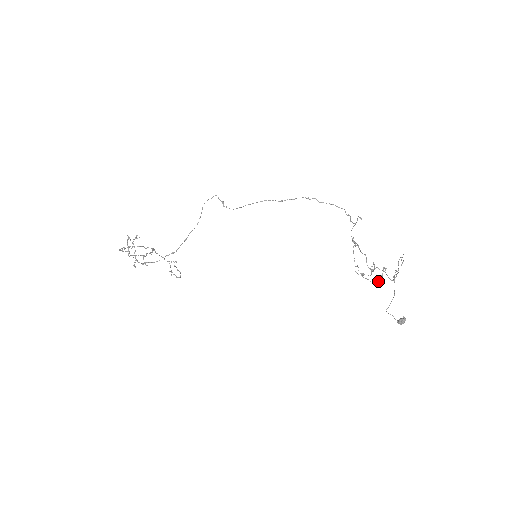
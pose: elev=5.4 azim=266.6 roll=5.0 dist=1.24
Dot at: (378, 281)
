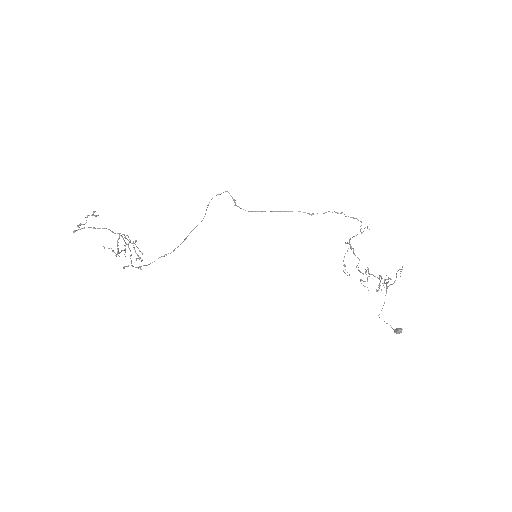
Dot at: occluded
